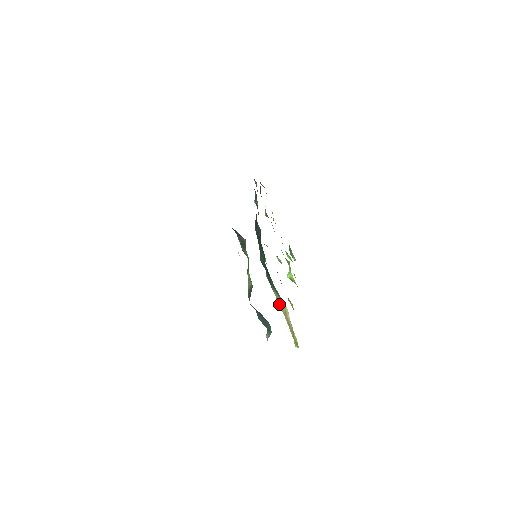
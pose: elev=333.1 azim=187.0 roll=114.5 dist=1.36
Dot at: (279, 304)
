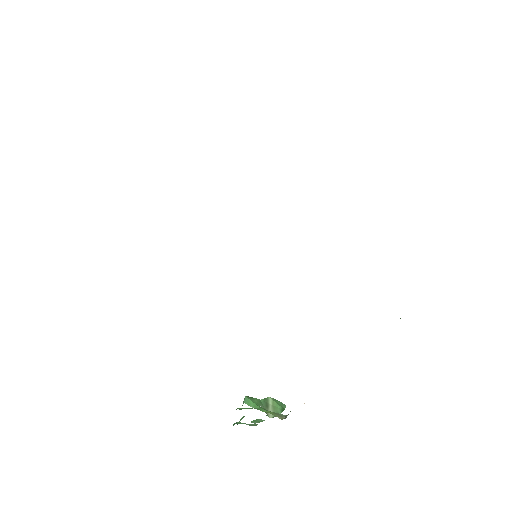
Dot at: occluded
